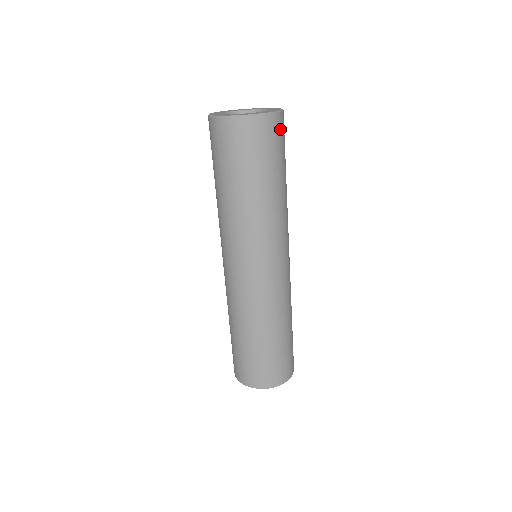
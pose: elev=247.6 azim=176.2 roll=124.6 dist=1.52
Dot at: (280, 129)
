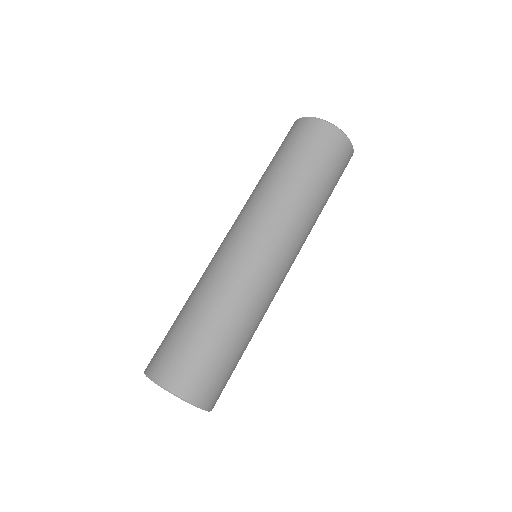
Dot at: (347, 162)
